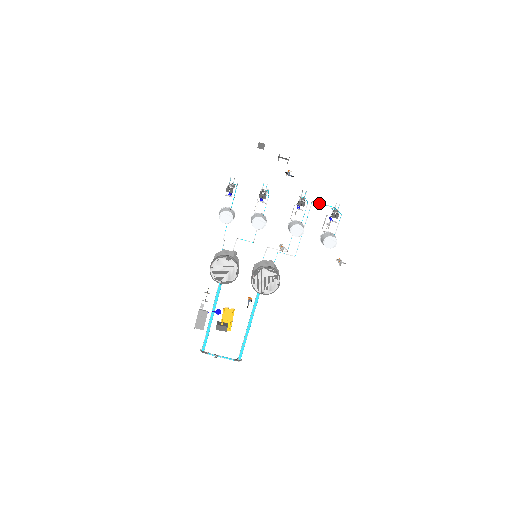
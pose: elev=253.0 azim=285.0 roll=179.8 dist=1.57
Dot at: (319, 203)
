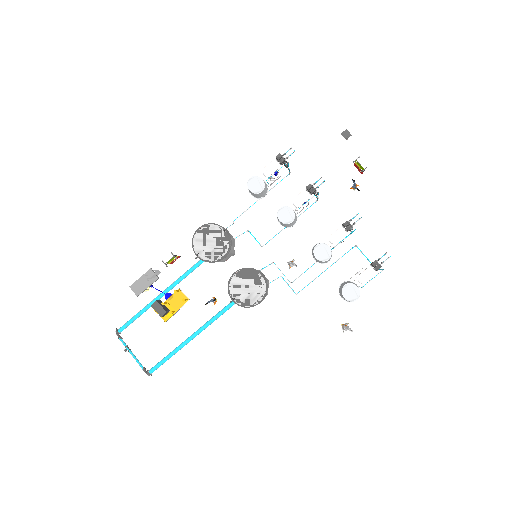
Dot at: (362, 252)
